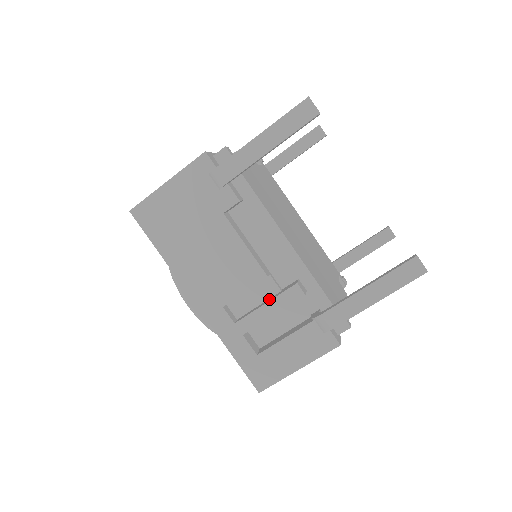
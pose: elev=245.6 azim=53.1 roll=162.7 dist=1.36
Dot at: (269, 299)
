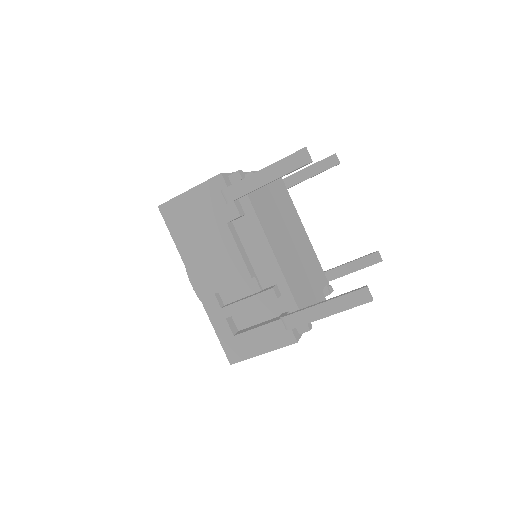
Dot at: (251, 295)
